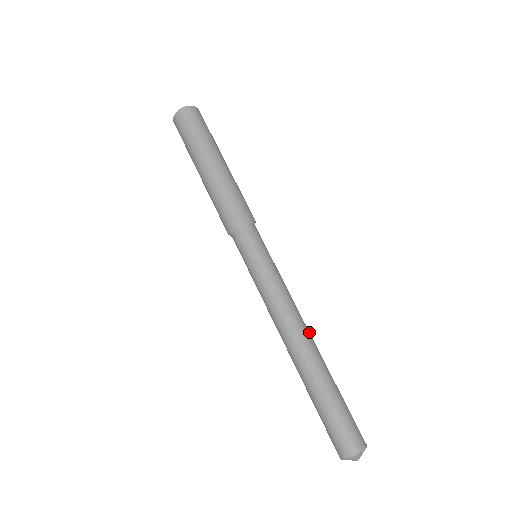
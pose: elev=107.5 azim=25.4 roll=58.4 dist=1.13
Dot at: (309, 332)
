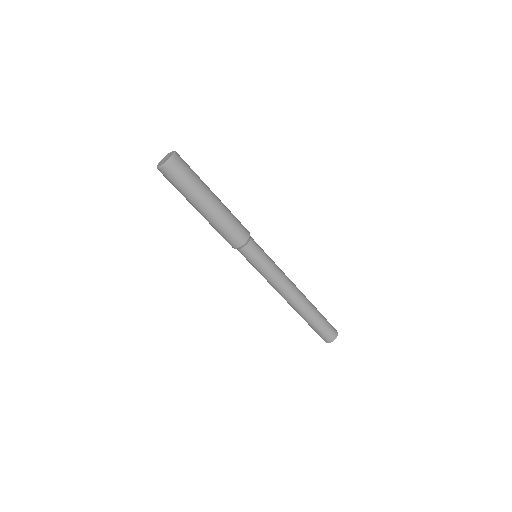
Dot at: (299, 292)
